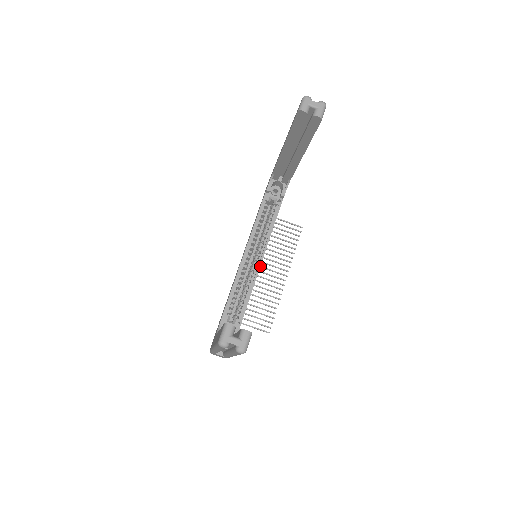
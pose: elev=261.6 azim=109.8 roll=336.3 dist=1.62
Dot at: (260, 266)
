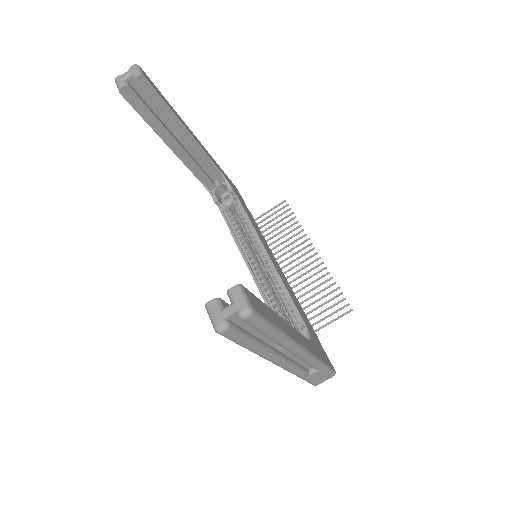
Dot at: (283, 267)
